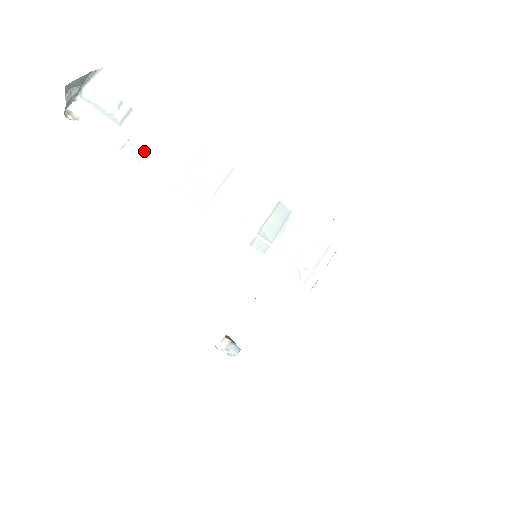
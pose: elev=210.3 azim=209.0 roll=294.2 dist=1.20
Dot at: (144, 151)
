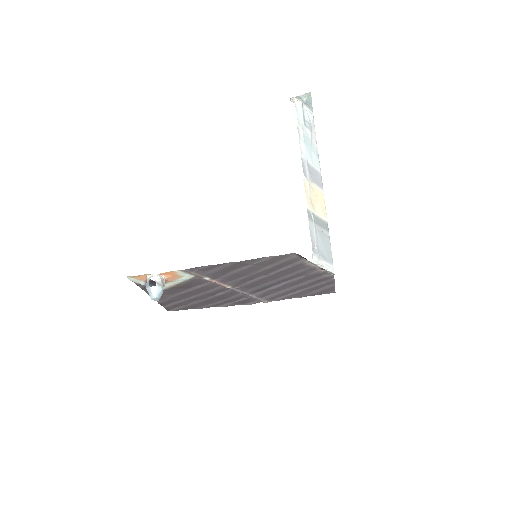
Dot at: (304, 138)
